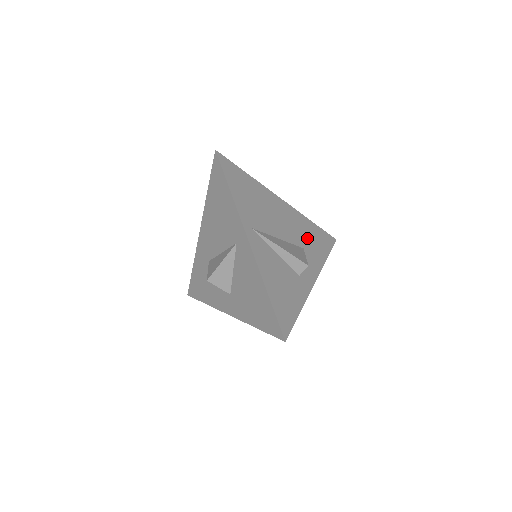
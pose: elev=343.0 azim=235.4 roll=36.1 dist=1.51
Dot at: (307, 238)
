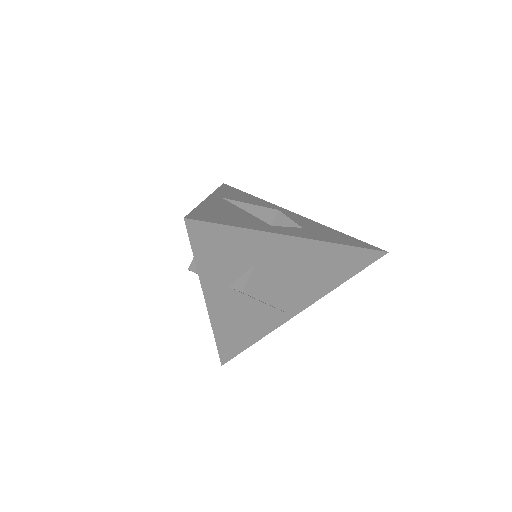
Dot at: (319, 230)
